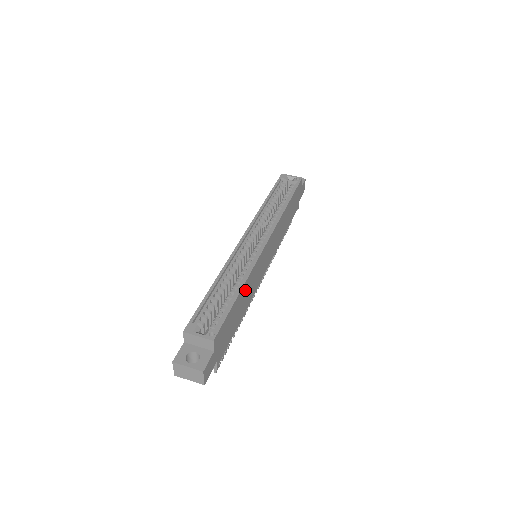
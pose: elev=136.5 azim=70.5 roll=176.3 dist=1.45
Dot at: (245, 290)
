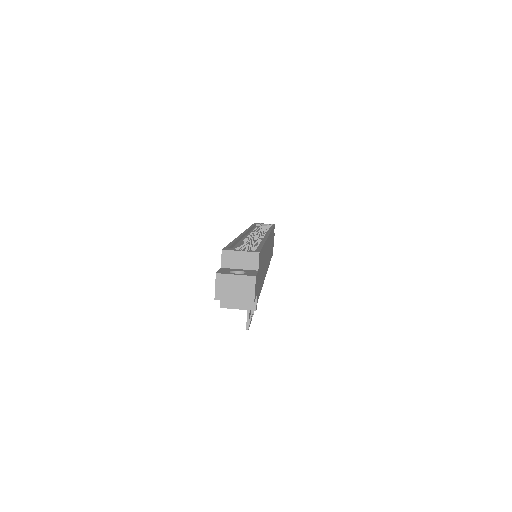
Dot at: (264, 253)
